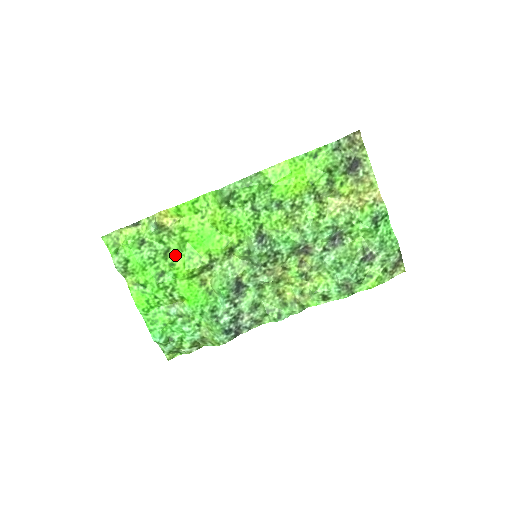
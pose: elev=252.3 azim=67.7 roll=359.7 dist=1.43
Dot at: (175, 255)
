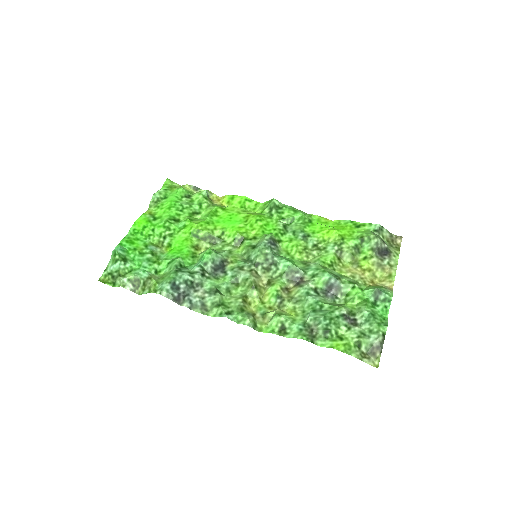
Dot at: (199, 219)
